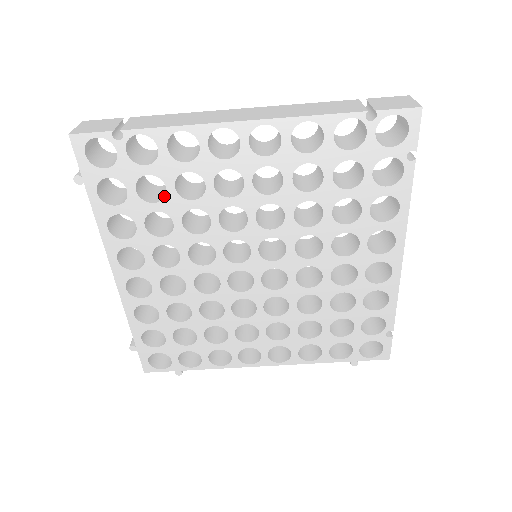
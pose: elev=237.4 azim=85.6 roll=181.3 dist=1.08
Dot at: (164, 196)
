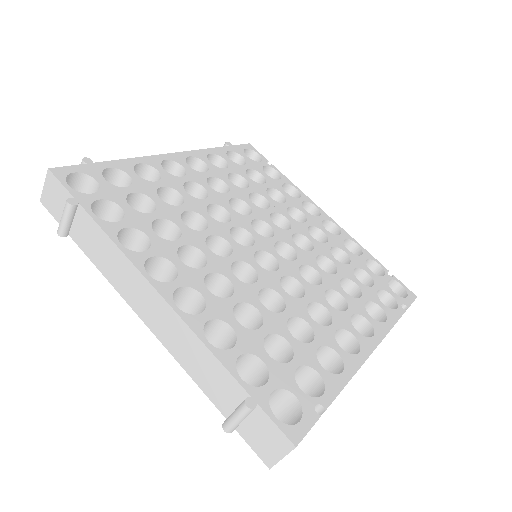
Dot at: (256, 184)
